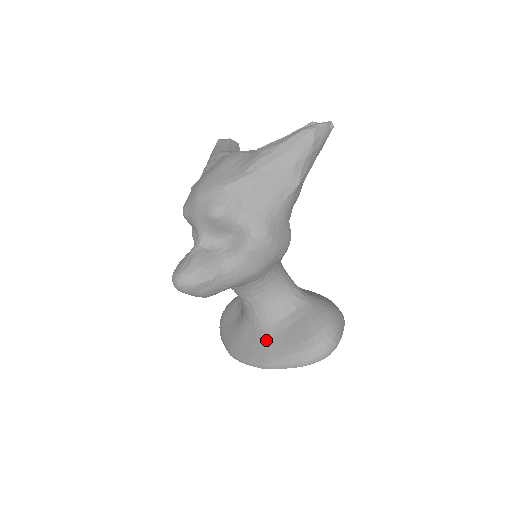
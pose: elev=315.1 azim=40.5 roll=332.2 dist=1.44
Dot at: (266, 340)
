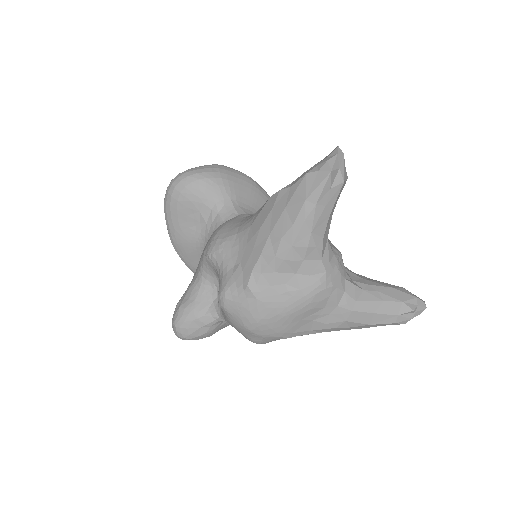
Dot at: occluded
